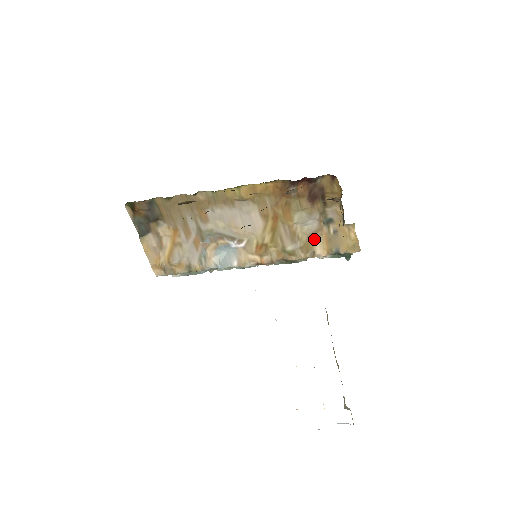
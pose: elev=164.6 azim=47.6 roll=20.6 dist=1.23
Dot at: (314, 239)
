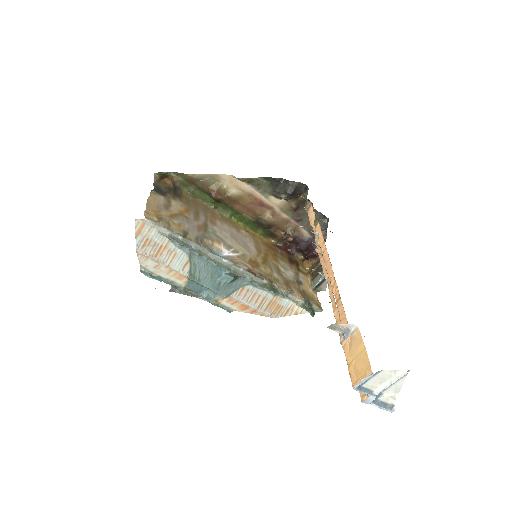
Dot at: (291, 285)
